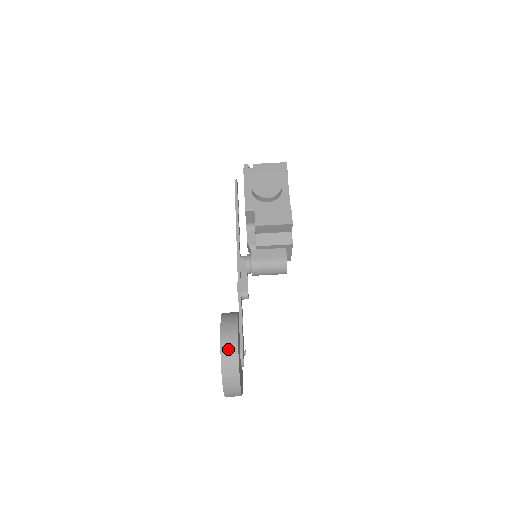
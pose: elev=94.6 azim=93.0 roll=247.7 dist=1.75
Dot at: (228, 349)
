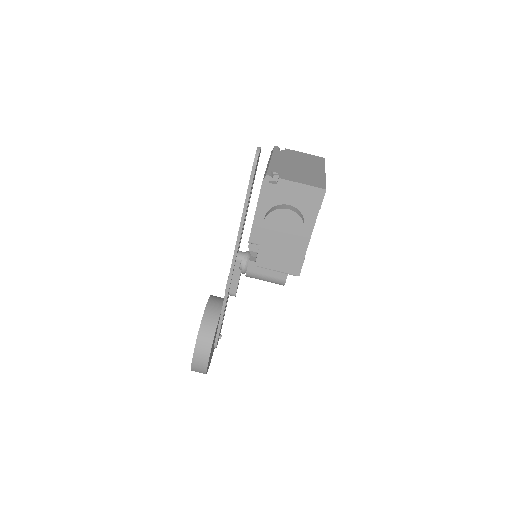
Dot at: (198, 364)
